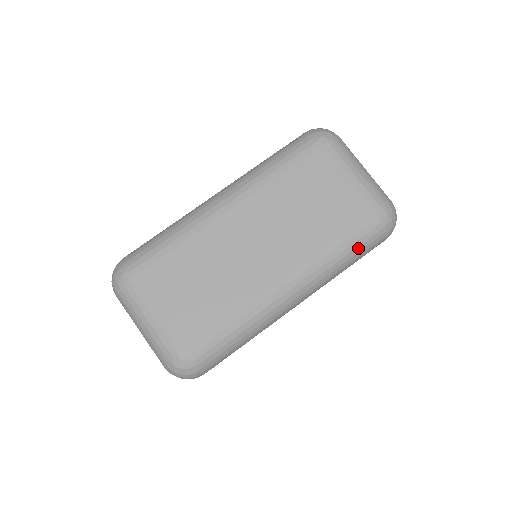
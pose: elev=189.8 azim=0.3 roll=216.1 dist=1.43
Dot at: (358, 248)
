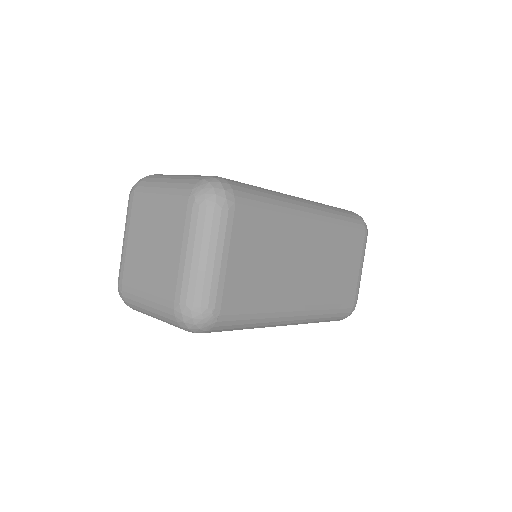
Dot at: (332, 318)
